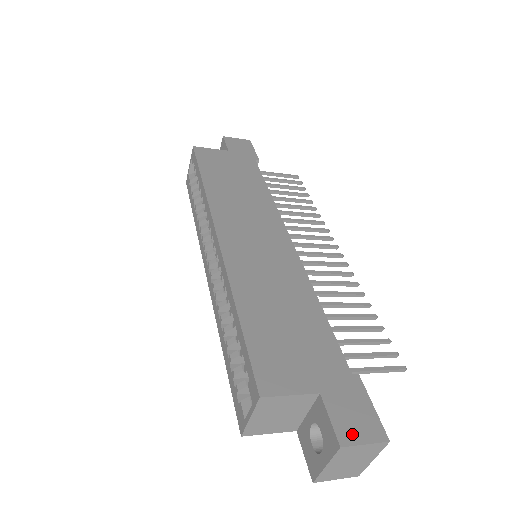
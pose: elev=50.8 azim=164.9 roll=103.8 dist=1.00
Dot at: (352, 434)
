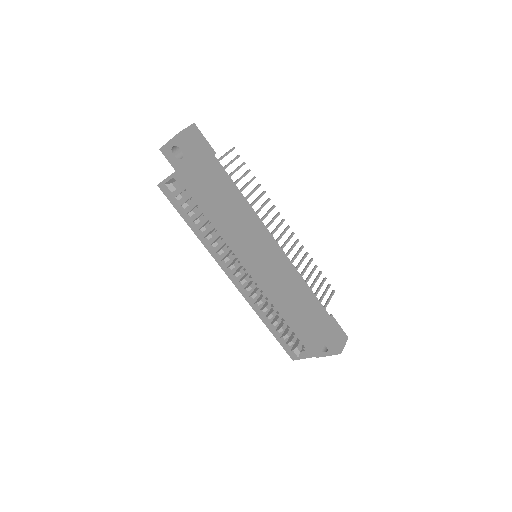
Dot at: (341, 345)
